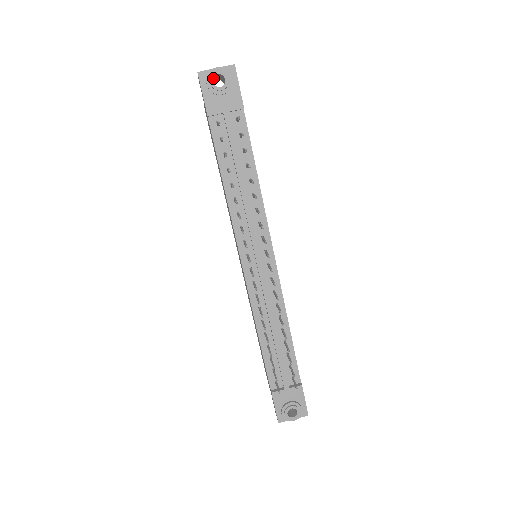
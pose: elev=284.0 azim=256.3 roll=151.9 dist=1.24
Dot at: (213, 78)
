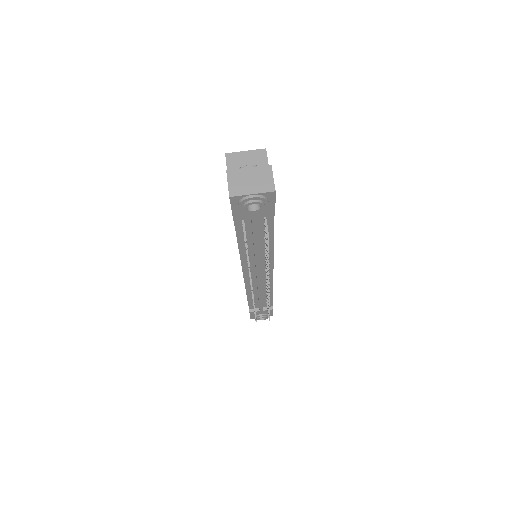
Dot at: (247, 206)
